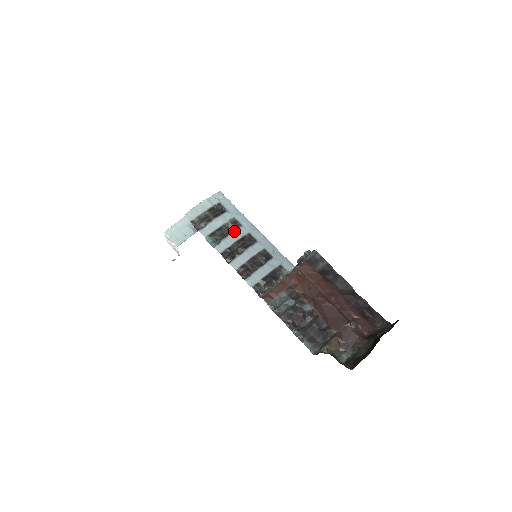
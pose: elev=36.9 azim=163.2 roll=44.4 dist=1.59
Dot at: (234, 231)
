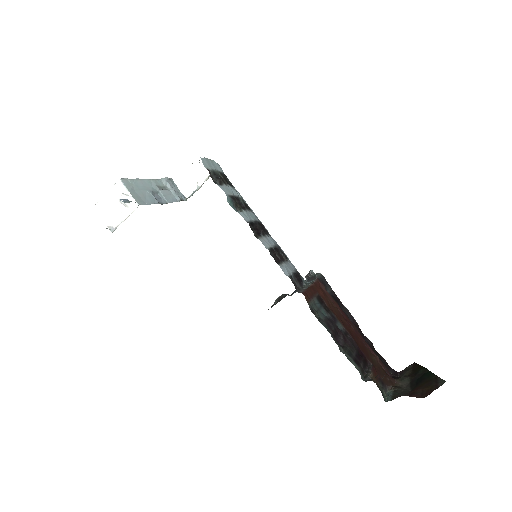
Dot at: (249, 210)
